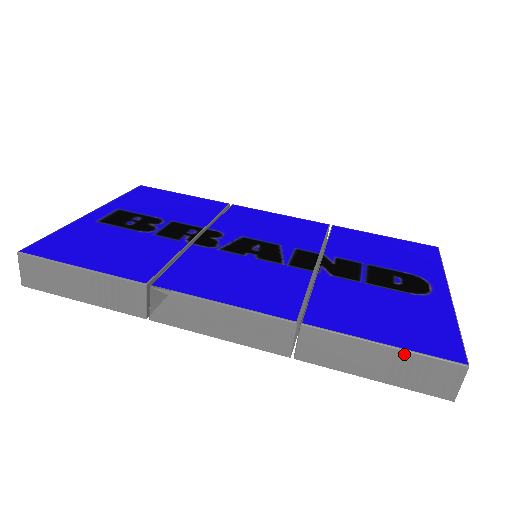
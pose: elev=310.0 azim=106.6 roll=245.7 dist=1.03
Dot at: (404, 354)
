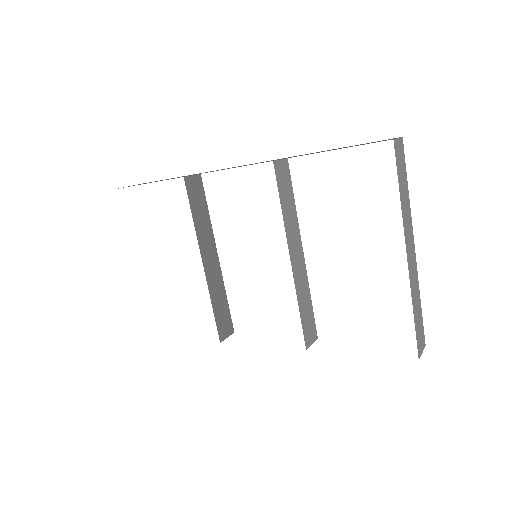
Dot at: occluded
